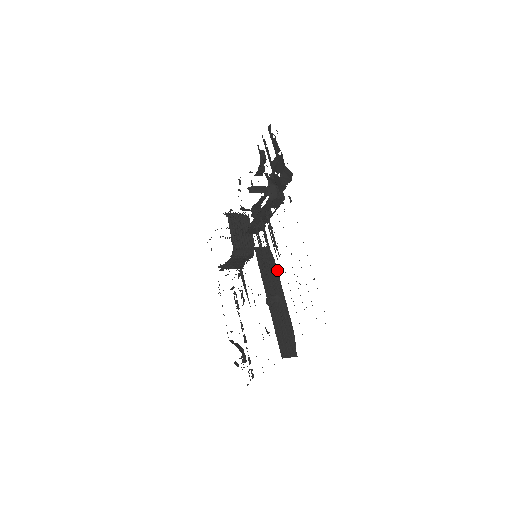
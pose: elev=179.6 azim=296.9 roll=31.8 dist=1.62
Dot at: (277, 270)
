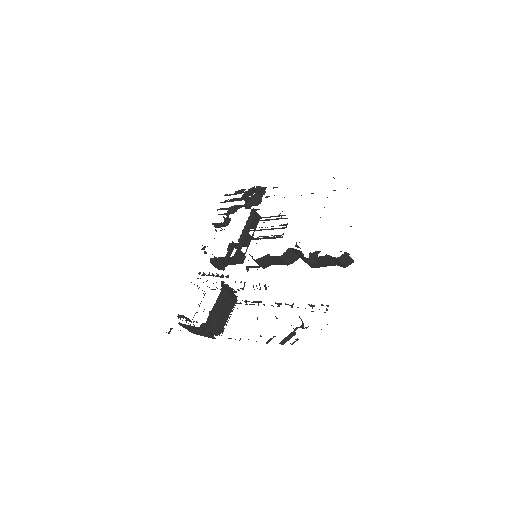
Dot at: occluded
